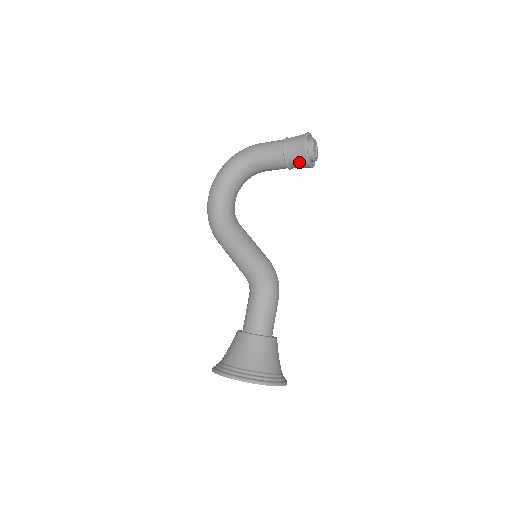
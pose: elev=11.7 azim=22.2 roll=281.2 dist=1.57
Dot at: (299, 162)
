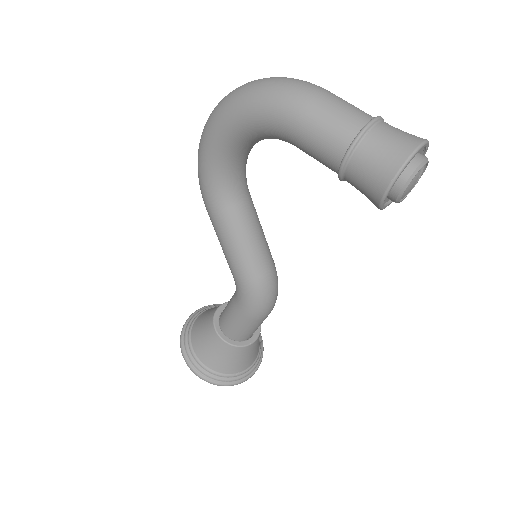
Dot at: (365, 195)
